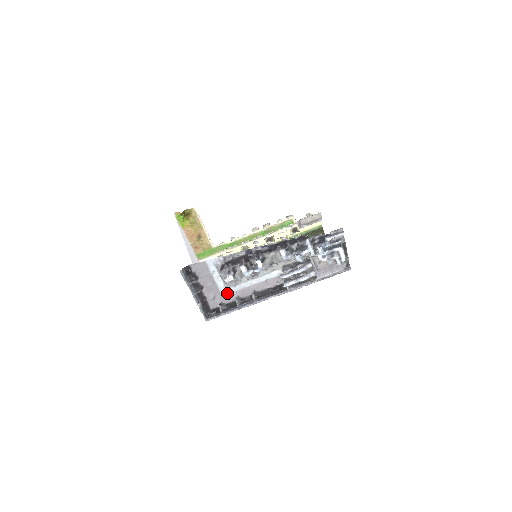
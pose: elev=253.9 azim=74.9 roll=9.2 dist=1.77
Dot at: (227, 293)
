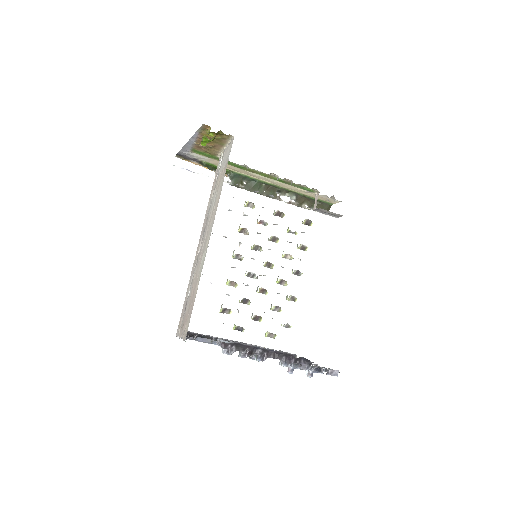
Dot at: occluded
